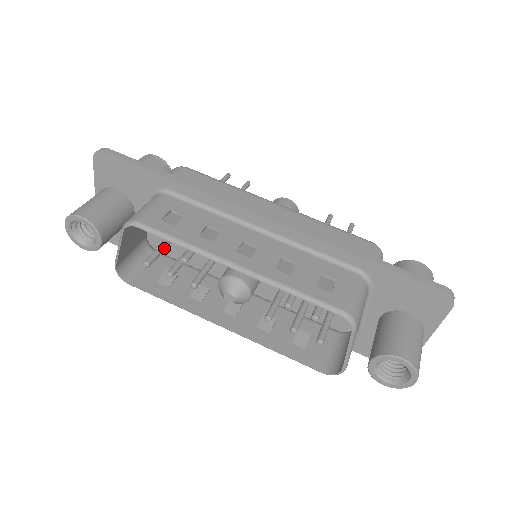
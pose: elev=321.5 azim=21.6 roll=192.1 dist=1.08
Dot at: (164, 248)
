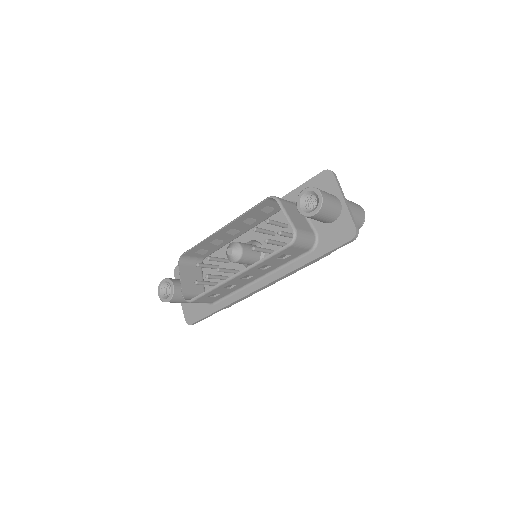
Dot at: (200, 264)
